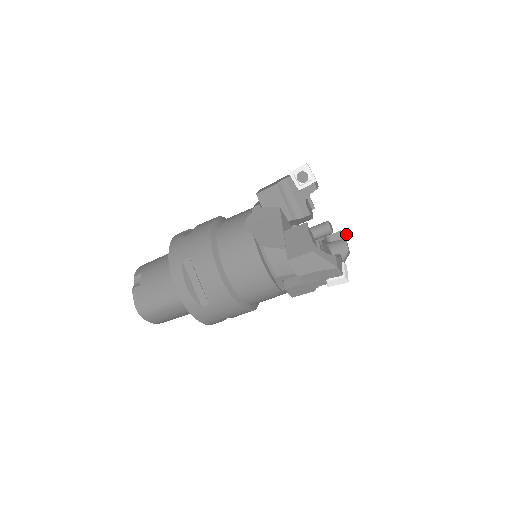
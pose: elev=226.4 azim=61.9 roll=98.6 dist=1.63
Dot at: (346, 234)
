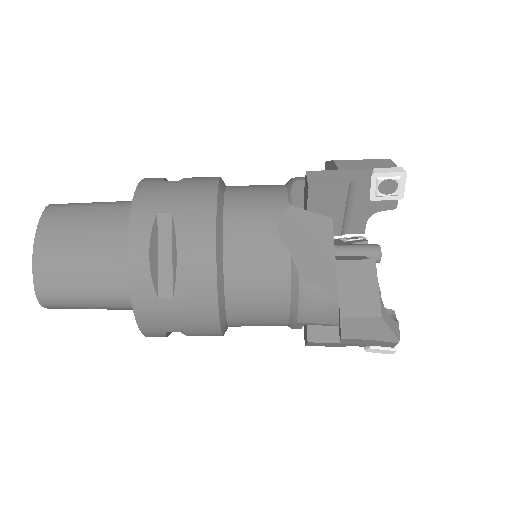
Dot at: occluded
